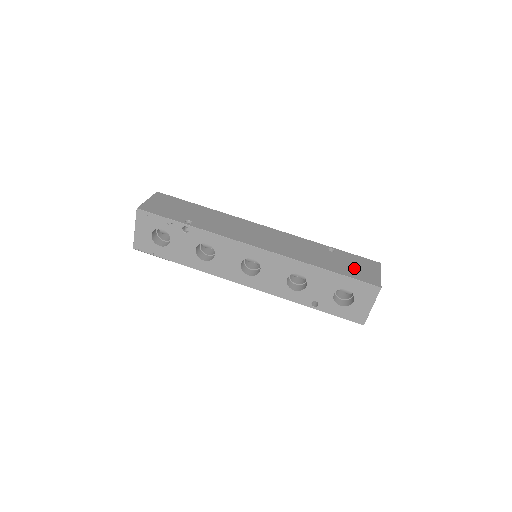
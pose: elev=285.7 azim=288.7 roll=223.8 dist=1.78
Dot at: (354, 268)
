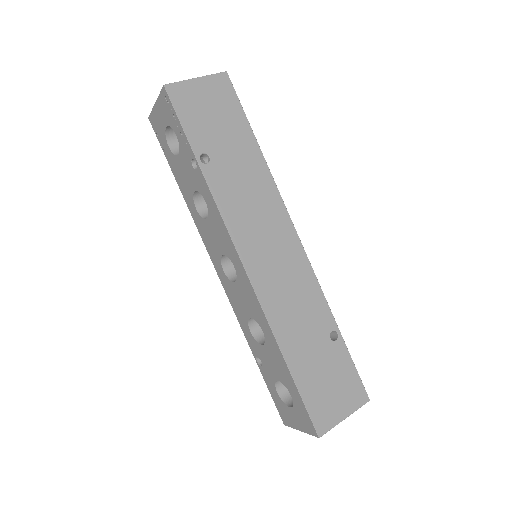
Dot at: (325, 385)
